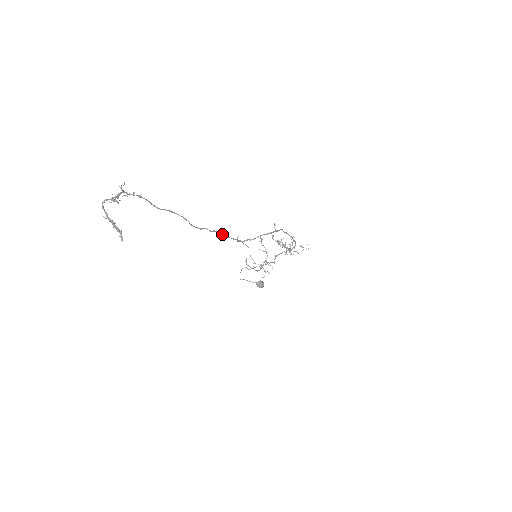
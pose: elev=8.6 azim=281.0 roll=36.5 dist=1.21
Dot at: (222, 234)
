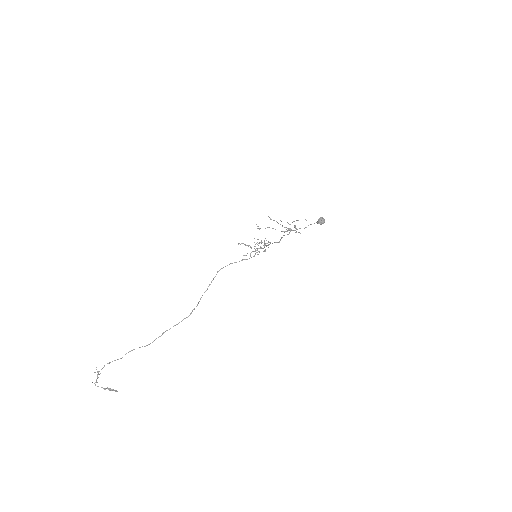
Dot at: occluded
